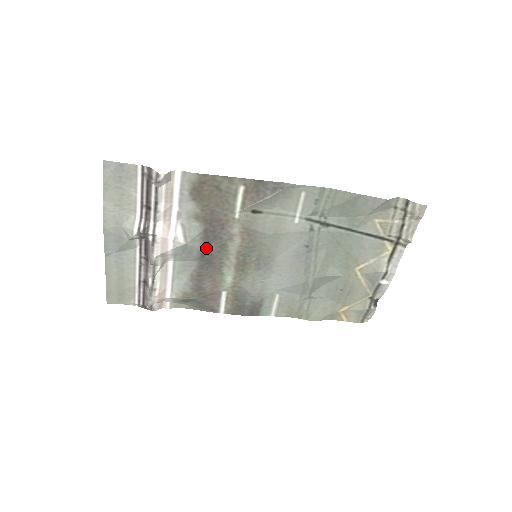
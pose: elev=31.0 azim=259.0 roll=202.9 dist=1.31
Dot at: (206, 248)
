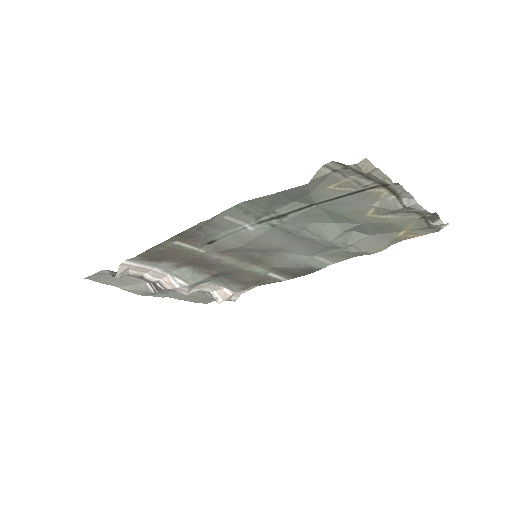
Dot at: (211, 273)
